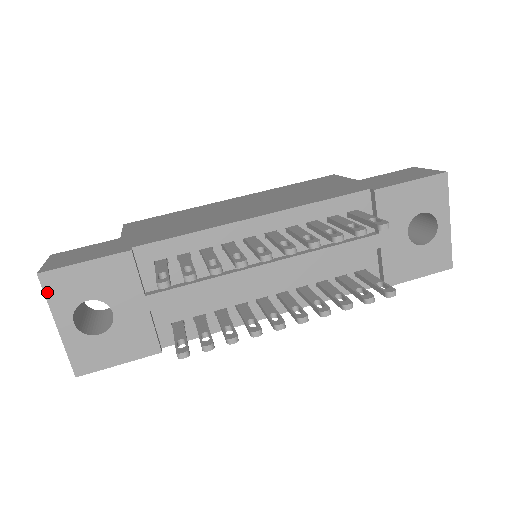
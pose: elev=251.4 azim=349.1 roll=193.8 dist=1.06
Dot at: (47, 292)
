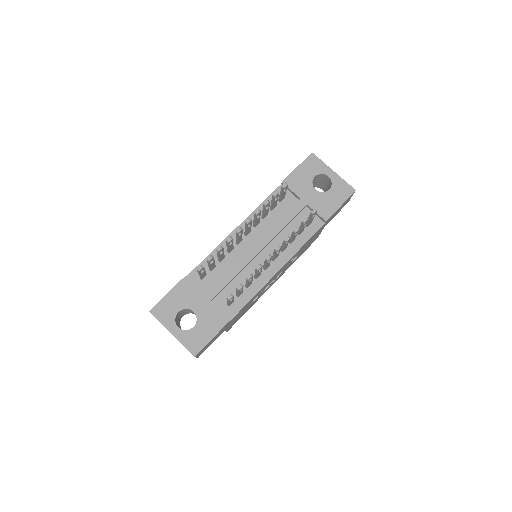
Dot at: (158, 318)
